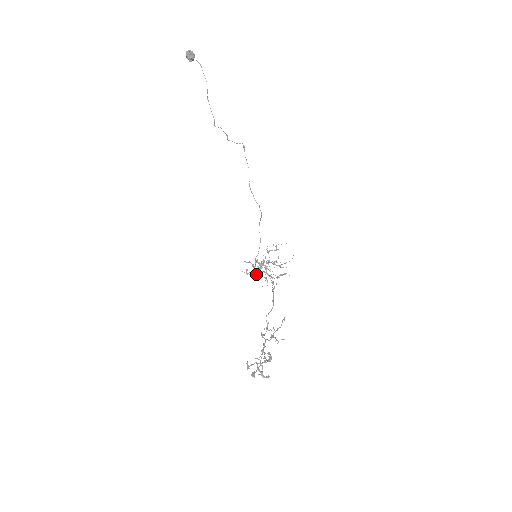
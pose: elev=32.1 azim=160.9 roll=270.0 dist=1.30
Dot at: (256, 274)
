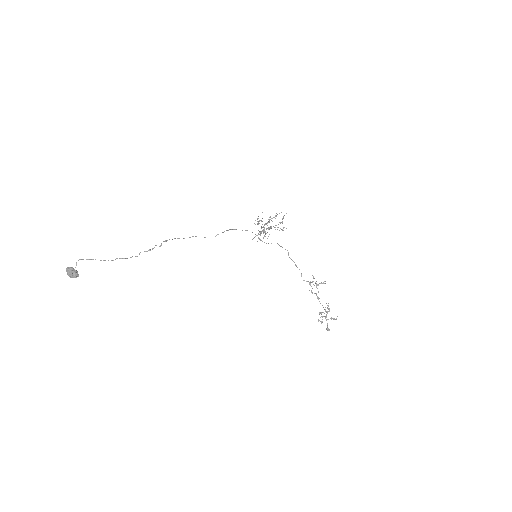
Dot at: occluded
